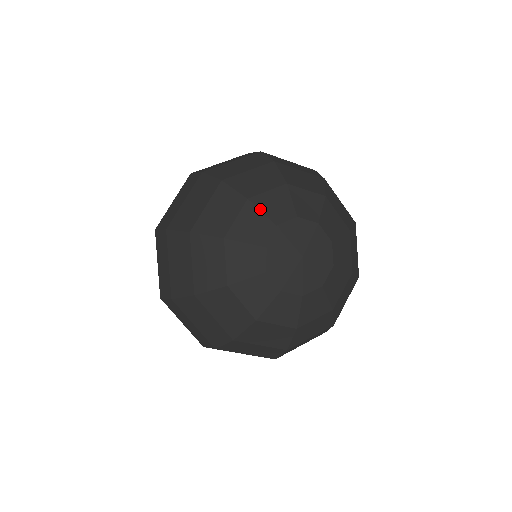
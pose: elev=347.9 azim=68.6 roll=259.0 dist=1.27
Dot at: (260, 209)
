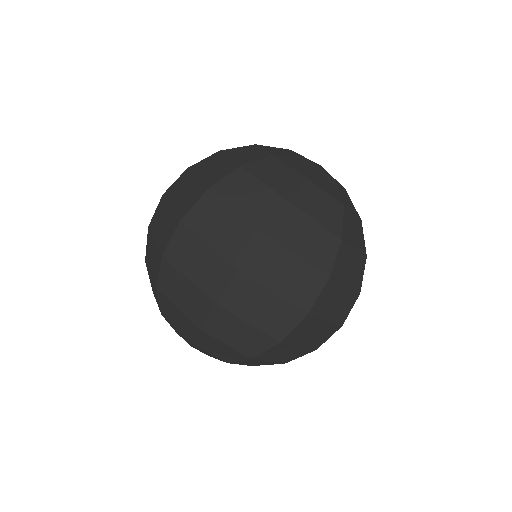
Dot at: occluded
